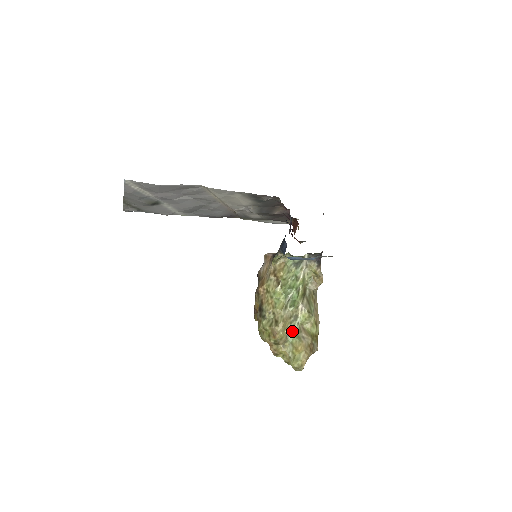
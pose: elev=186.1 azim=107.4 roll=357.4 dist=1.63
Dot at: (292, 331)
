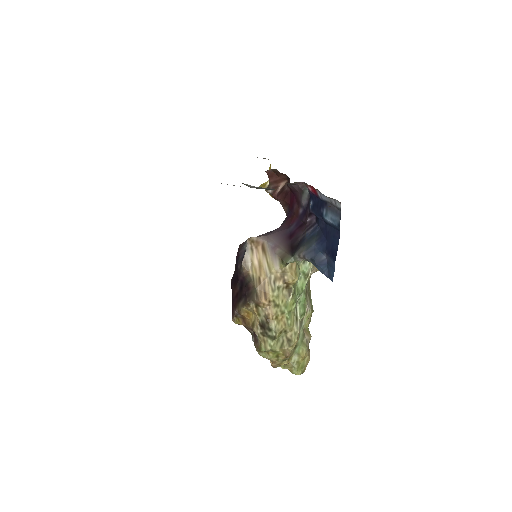
Dot at: (299, 340)
